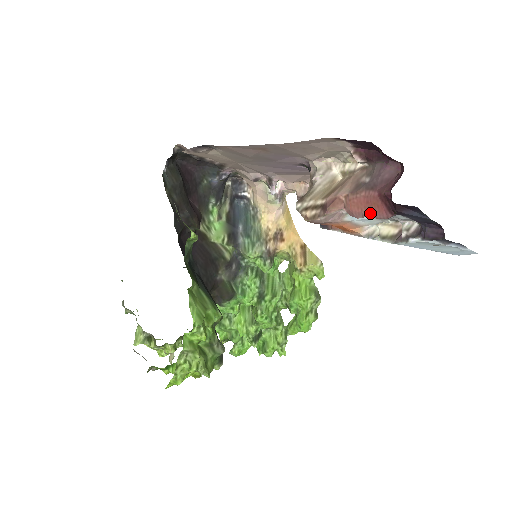
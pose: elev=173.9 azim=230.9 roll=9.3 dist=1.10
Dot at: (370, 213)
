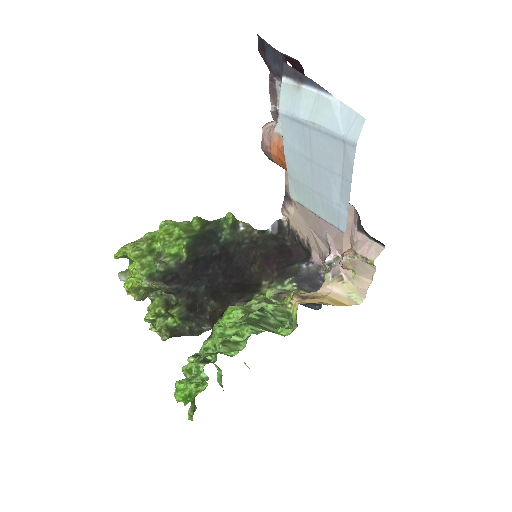
Dot at: (272, 96)
